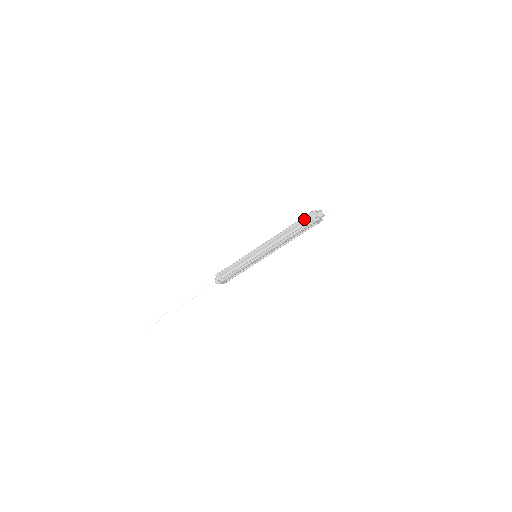
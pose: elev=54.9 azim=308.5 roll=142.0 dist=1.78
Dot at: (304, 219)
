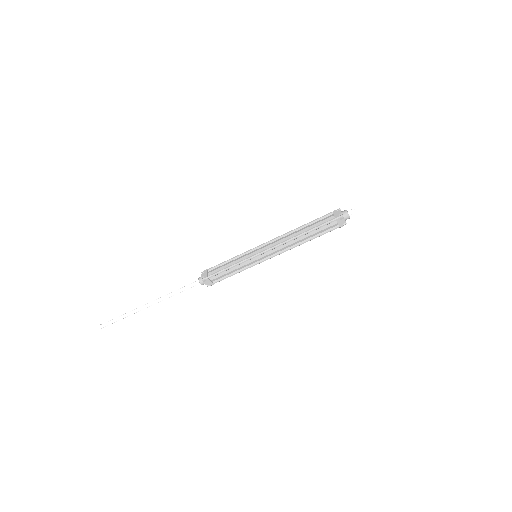
Dot at: (324, 217)
